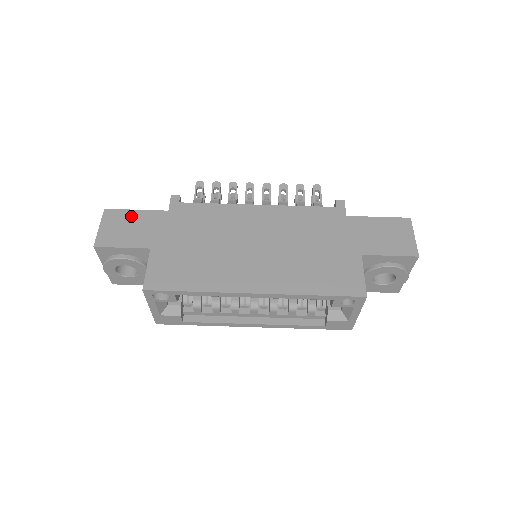
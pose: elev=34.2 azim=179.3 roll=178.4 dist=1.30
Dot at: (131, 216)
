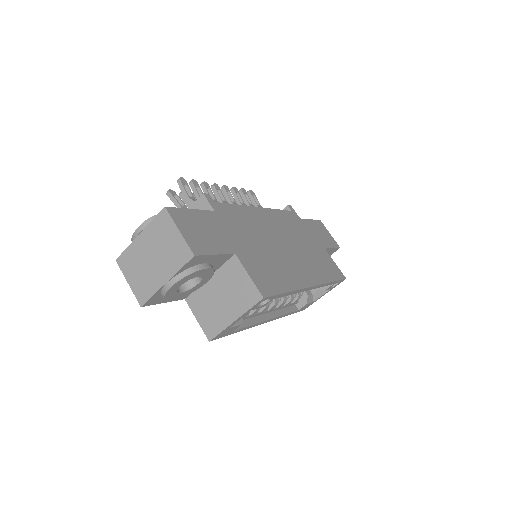
Dot at: (194, 216)
